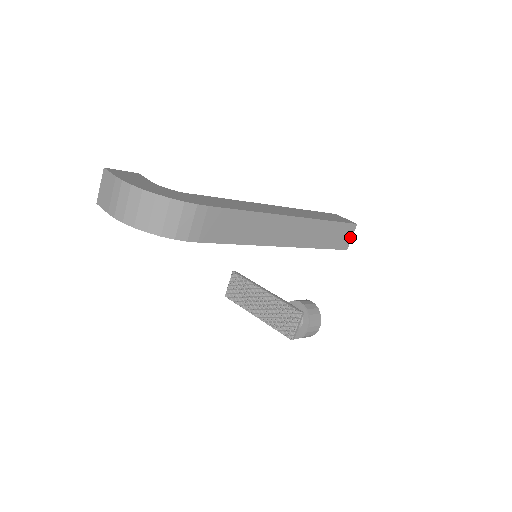
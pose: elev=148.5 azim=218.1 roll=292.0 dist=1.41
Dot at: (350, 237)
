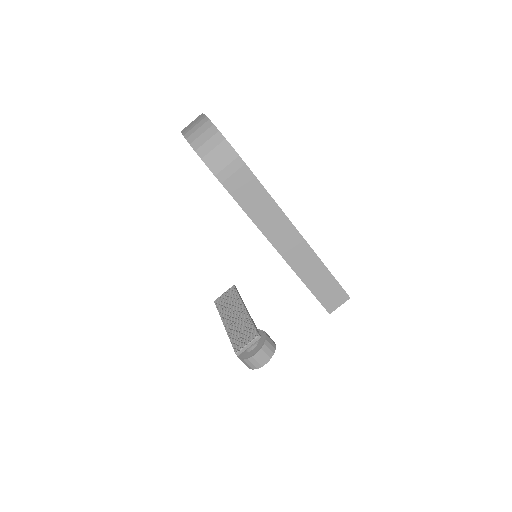
Dot at: (338, 304)
